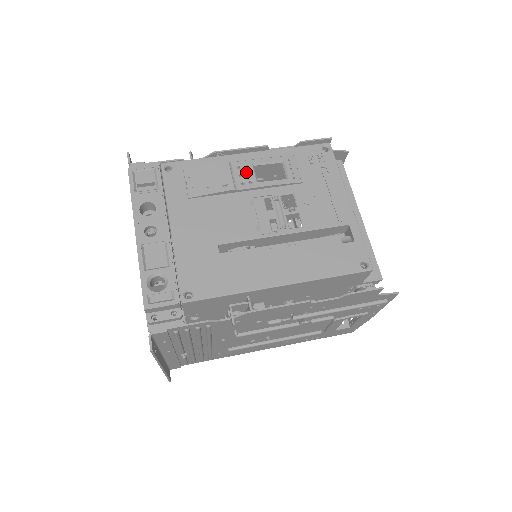
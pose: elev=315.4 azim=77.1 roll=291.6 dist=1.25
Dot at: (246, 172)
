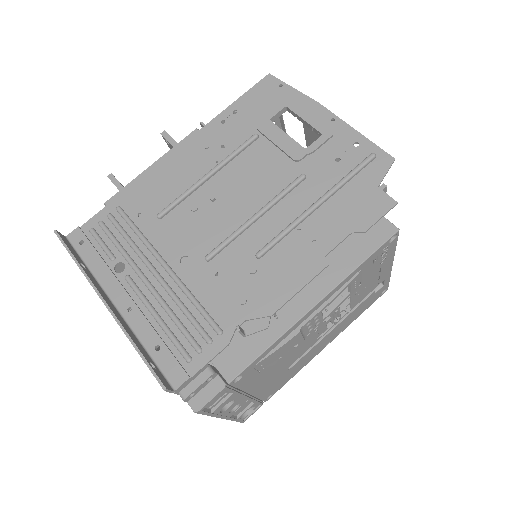
Dot at: (315, 322)
